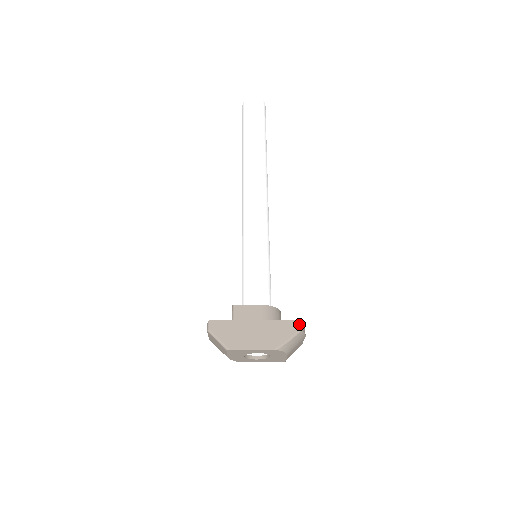
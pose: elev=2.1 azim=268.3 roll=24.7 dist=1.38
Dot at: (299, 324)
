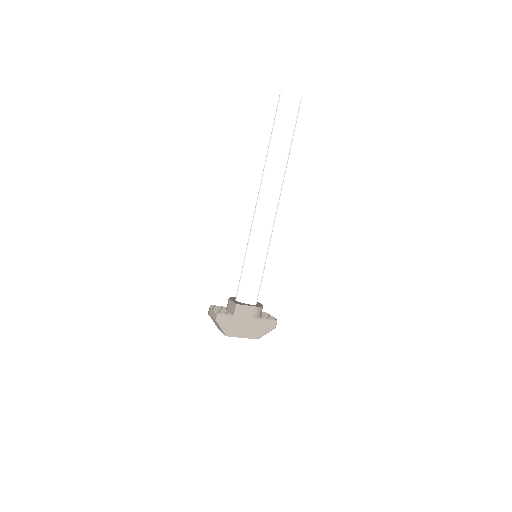
Dot at: (276, 324)
